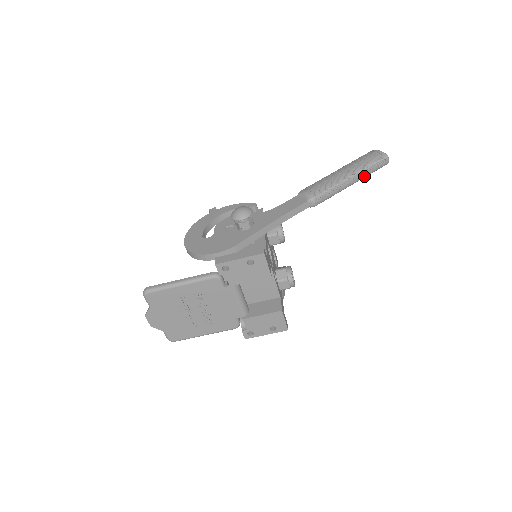
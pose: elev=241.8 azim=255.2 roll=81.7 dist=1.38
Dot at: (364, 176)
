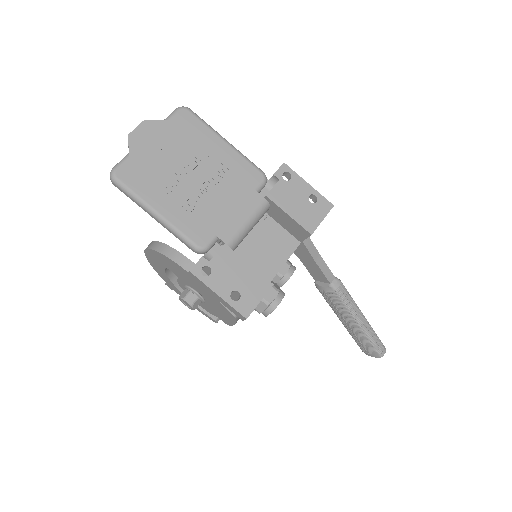
Dot at: (368, 334)
